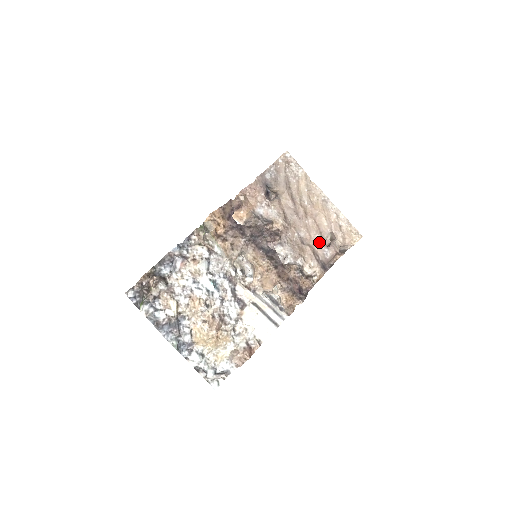
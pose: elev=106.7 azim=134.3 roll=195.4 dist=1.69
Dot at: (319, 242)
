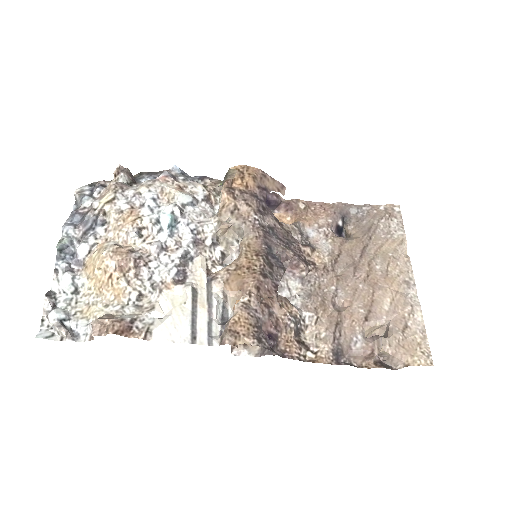
Dot at: (357, 319)
